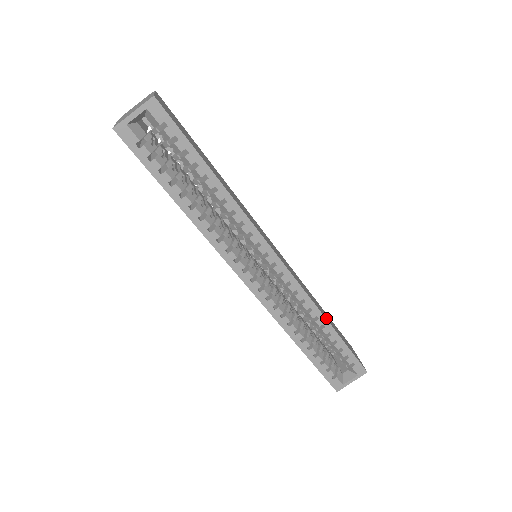
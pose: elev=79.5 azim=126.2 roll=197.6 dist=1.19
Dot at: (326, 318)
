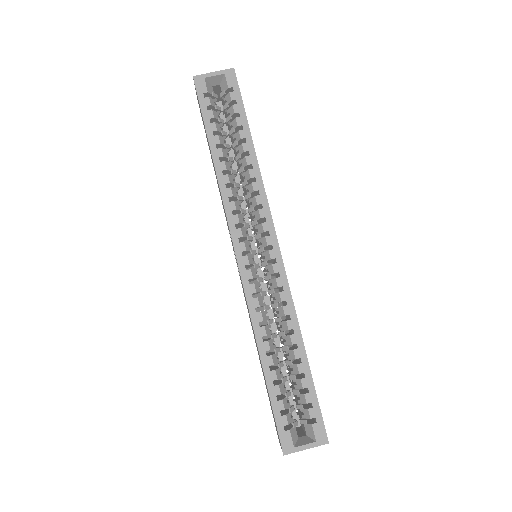
Dot at: (302, 340)
